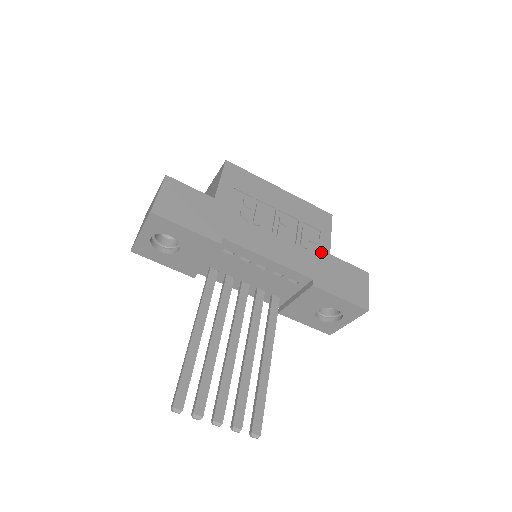
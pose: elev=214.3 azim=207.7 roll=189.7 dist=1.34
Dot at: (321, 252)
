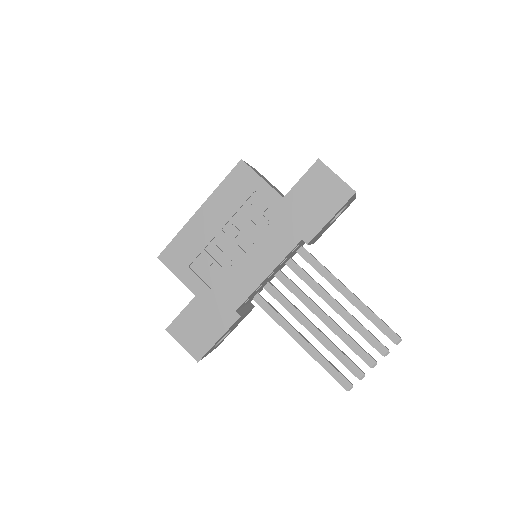
Dot at: (278, 208)
